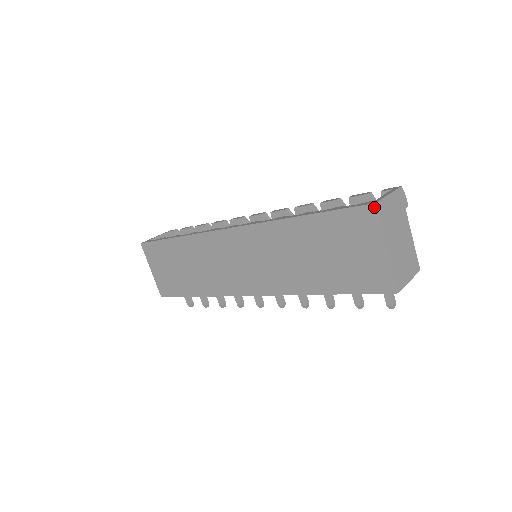
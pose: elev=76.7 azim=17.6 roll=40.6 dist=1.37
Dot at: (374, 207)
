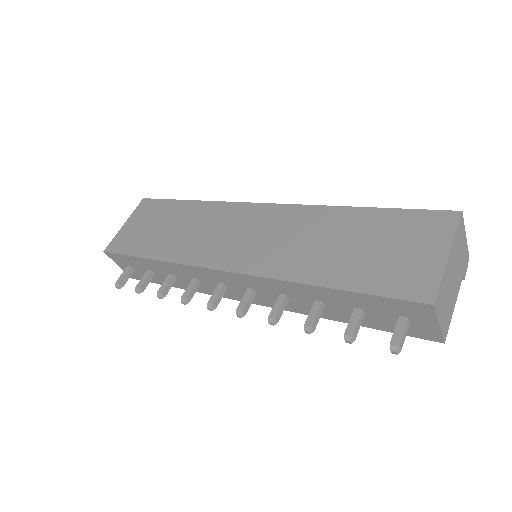
Dot at: (458, 214)
